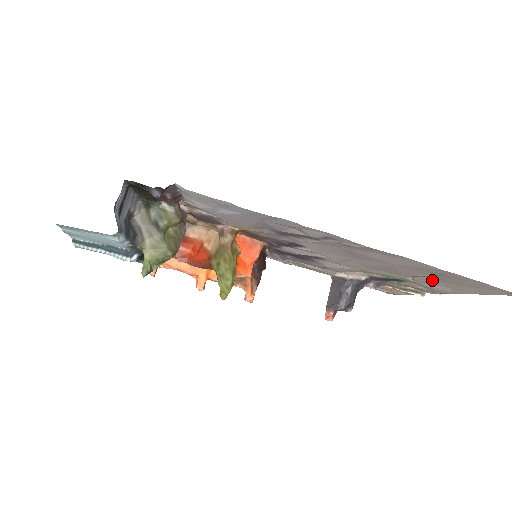
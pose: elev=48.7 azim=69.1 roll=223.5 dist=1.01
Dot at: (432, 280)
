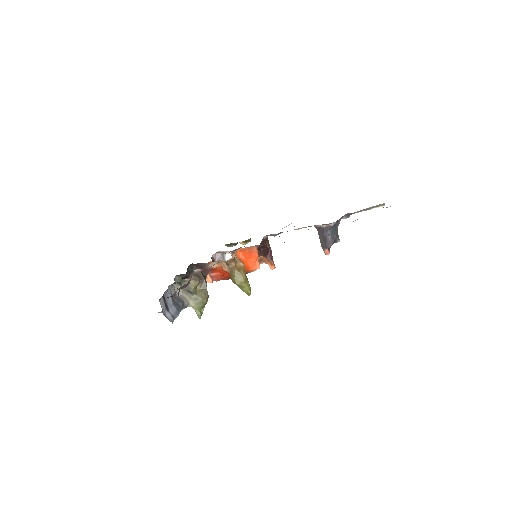
Dot at: occluded
